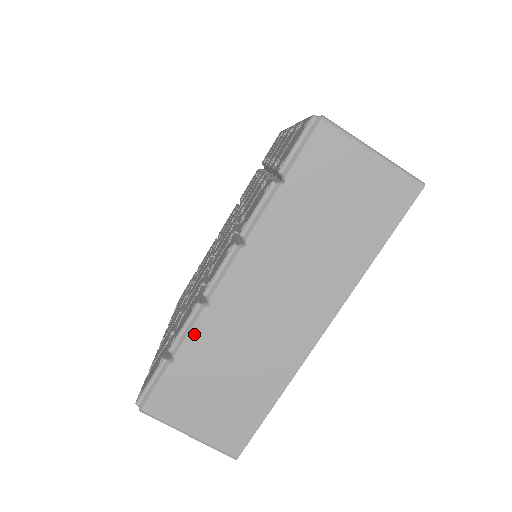
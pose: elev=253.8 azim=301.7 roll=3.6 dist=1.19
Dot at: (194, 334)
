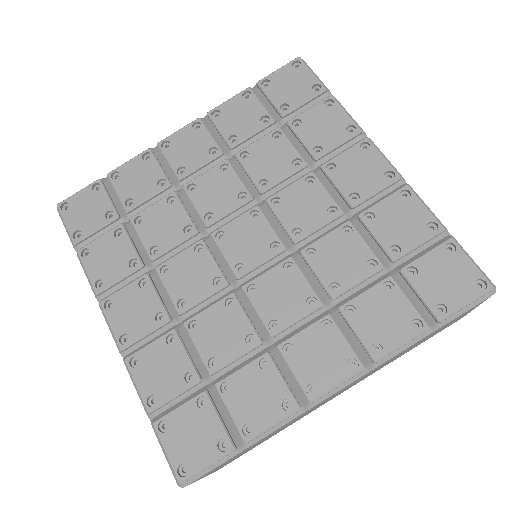
Dot at: occluded
